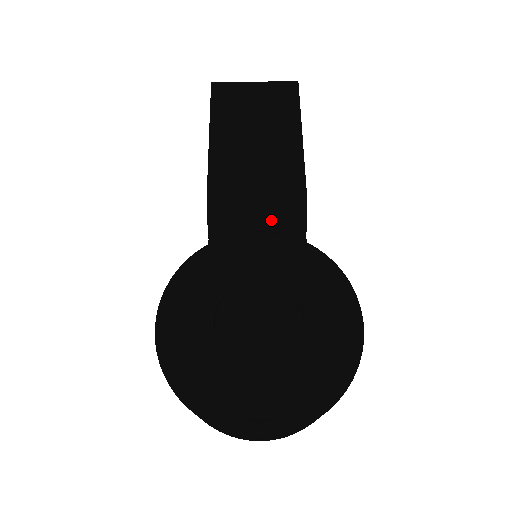
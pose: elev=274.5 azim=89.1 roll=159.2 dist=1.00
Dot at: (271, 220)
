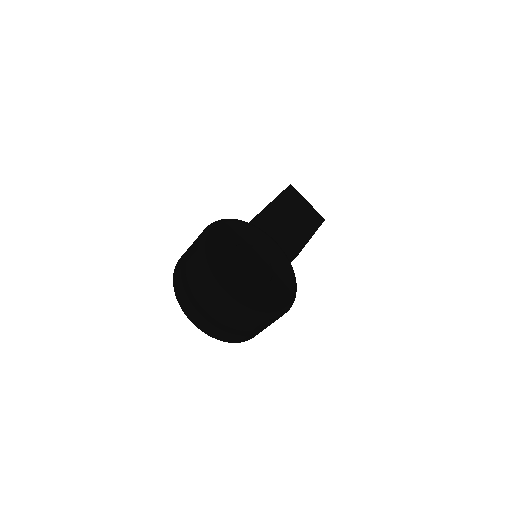
Dot at: occluded
